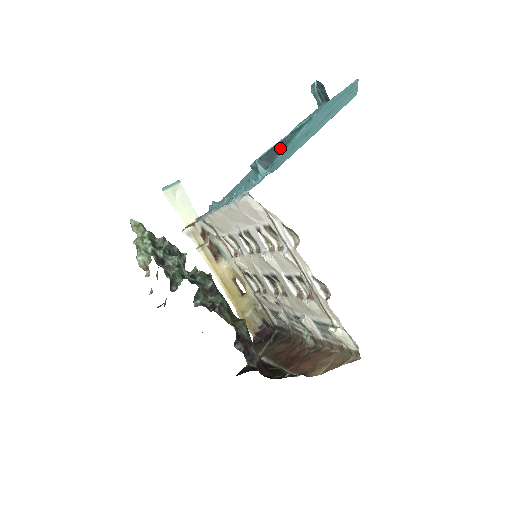
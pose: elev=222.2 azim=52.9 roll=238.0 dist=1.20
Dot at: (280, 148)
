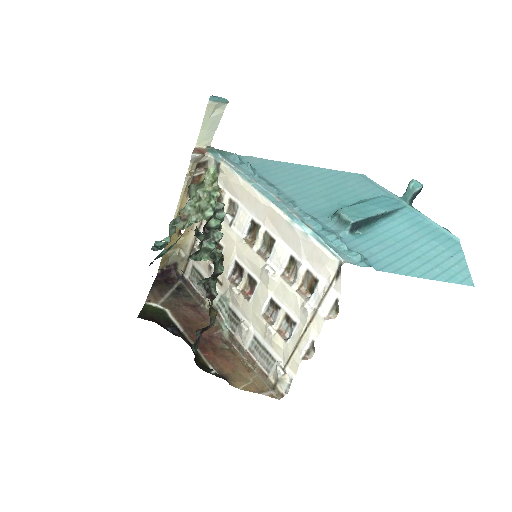
Dot at: (369, 222)
